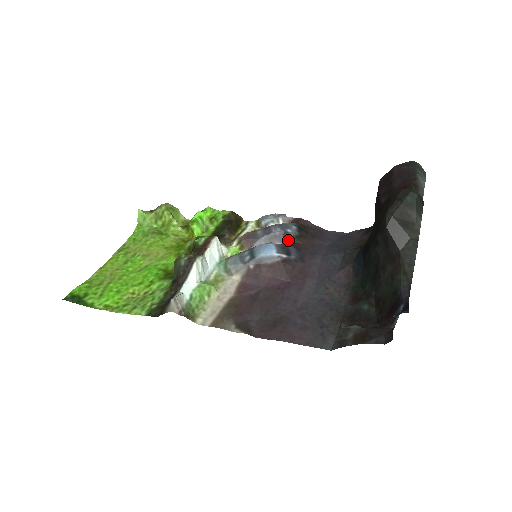
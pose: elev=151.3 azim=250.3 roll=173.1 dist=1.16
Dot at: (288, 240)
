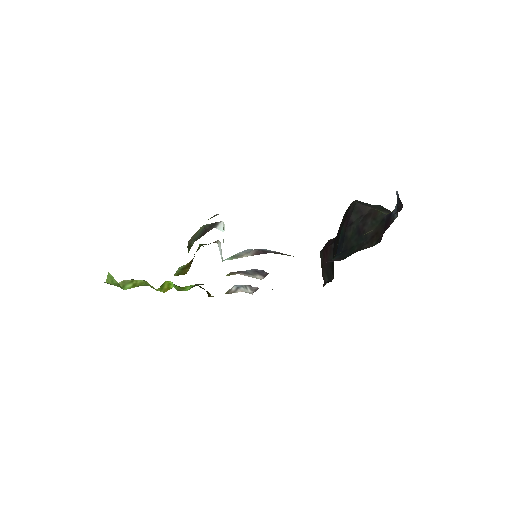
Dot at: occluded
